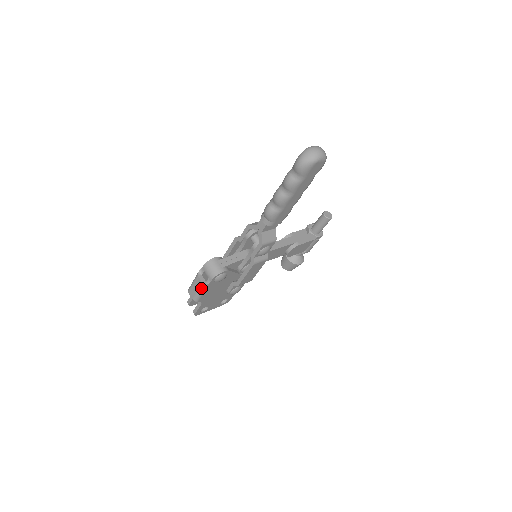
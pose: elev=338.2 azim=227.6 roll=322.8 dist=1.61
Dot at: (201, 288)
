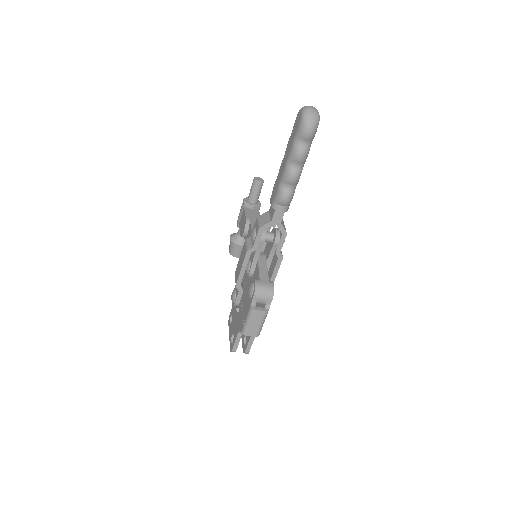
Dot at: (264, 317)
